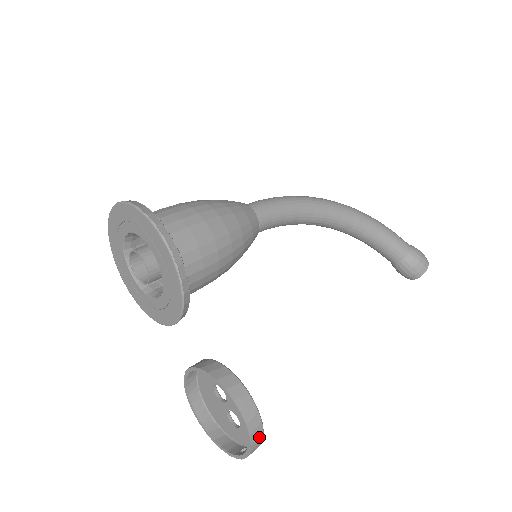
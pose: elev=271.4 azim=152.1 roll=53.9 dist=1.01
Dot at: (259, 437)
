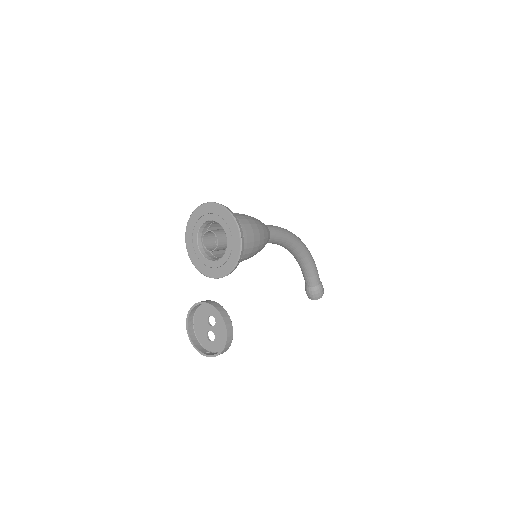
Dot at: (225, 351)
